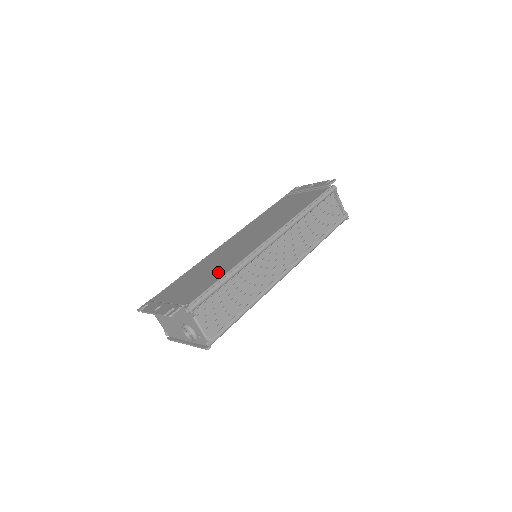
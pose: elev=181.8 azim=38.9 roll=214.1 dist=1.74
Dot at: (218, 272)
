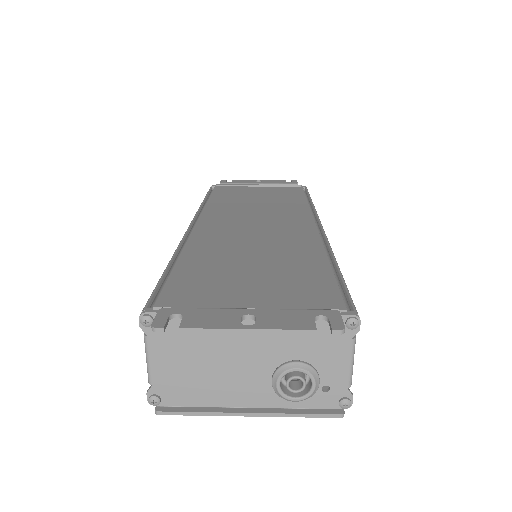
Dot at: (299, 260)
